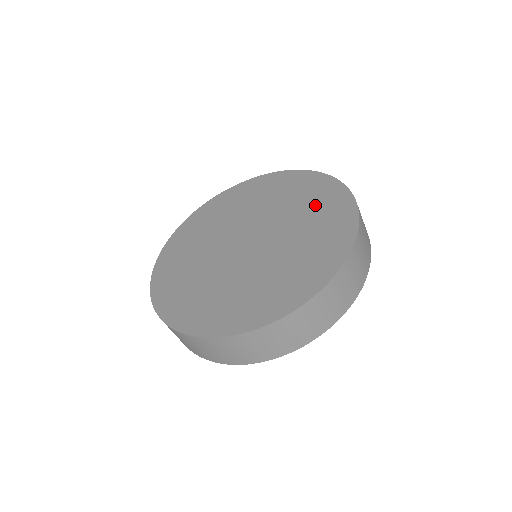
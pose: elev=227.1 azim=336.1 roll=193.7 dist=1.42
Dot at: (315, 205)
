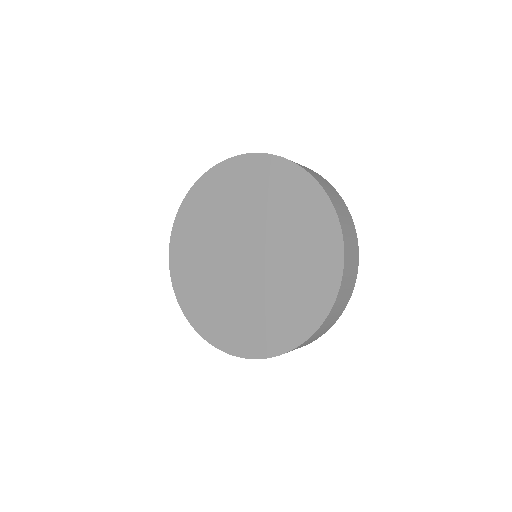
Dot at: (290, 203)
